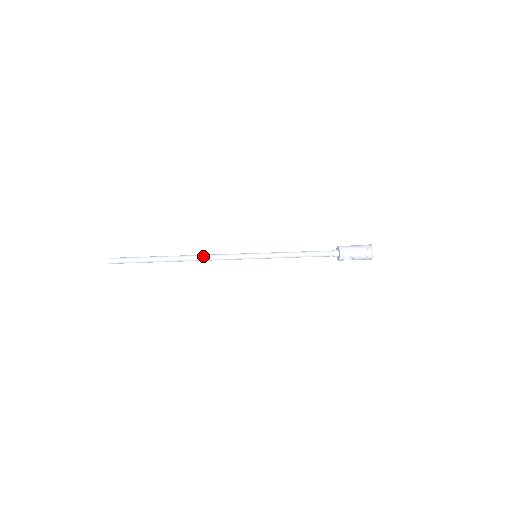
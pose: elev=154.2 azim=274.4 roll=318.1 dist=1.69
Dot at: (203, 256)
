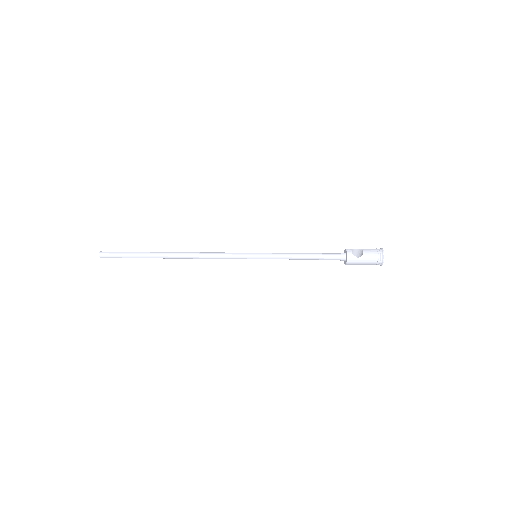
Dot at: (200, 253)
